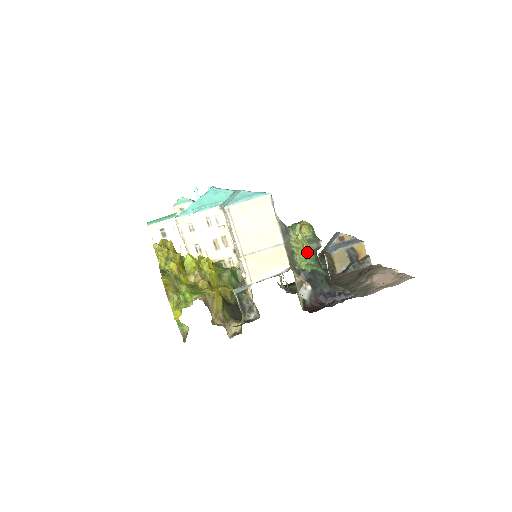
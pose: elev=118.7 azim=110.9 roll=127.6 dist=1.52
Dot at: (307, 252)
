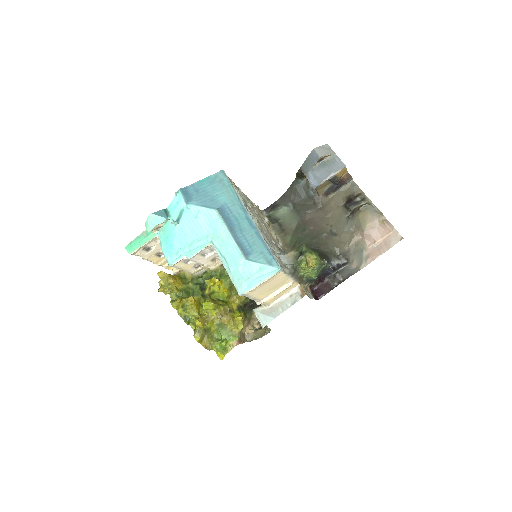
Dot at: (314, 273)
